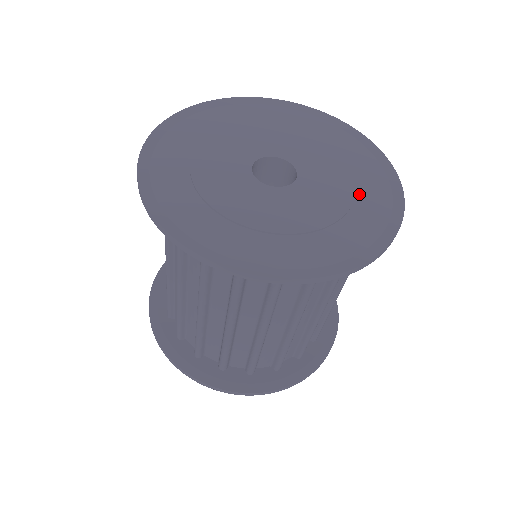
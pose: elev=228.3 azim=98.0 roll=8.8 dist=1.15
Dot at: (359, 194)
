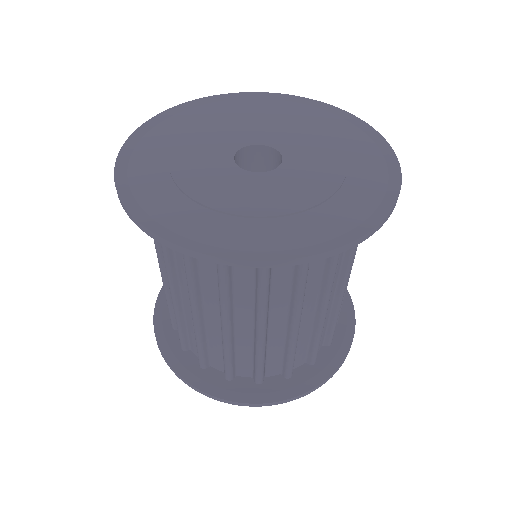
Dot at: (350, 173)
